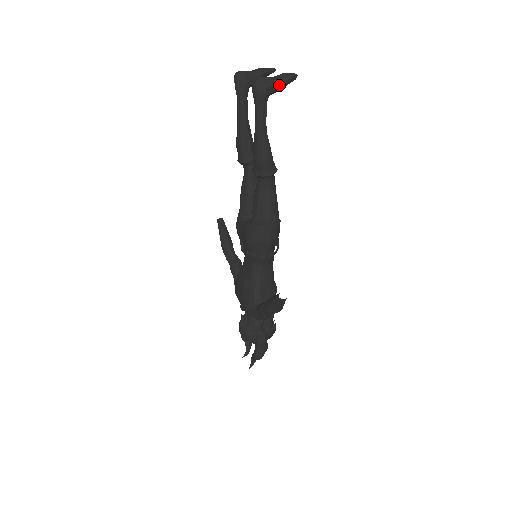
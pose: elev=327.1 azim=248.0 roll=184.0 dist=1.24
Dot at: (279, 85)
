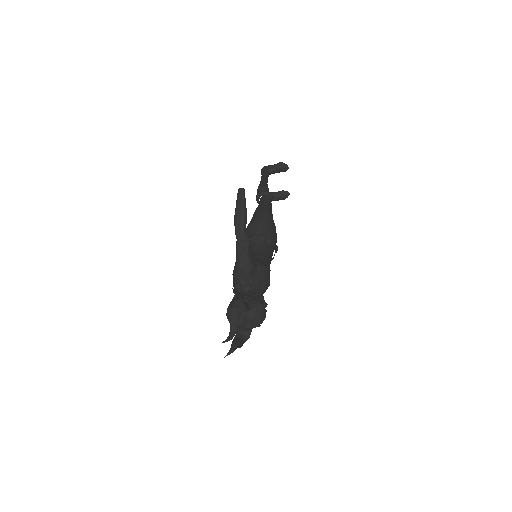
Dot at: (275, 166)
